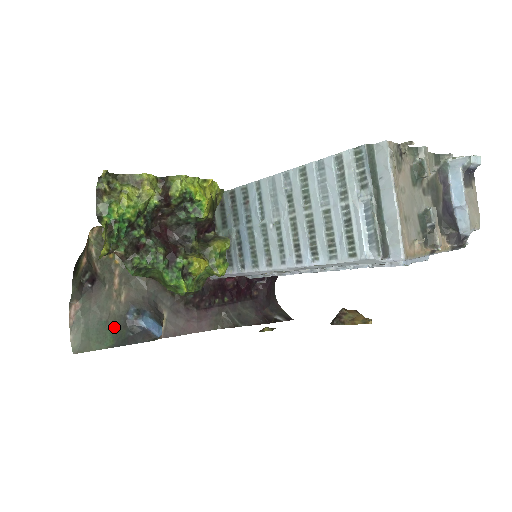
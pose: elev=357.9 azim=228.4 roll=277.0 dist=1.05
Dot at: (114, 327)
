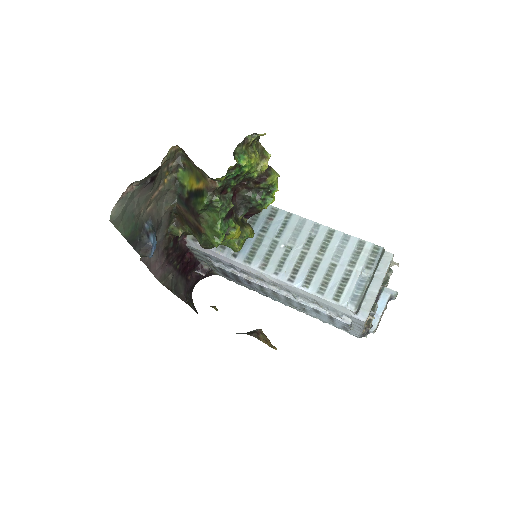
Dot at: (136, 225)
